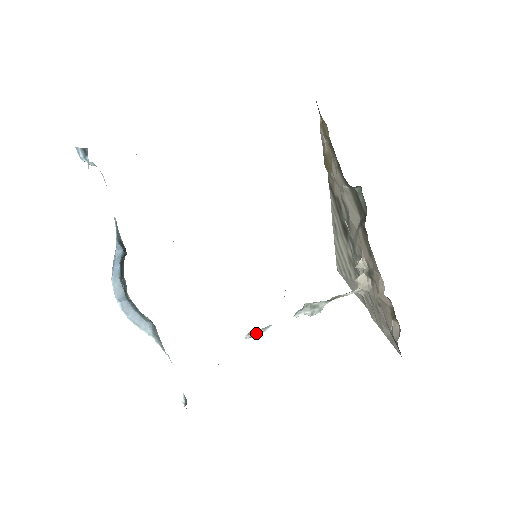
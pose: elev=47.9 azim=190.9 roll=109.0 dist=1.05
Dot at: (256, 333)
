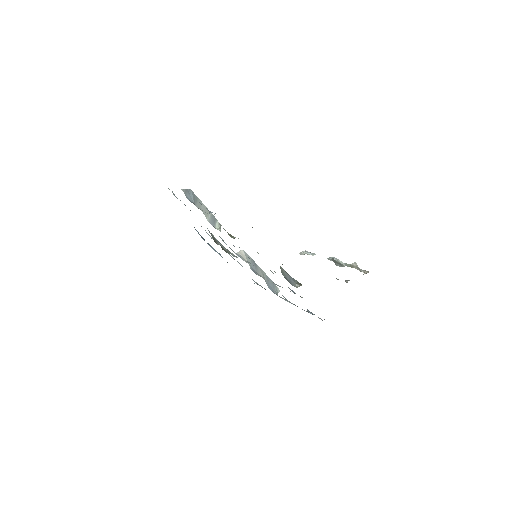
Dot at: occluded
